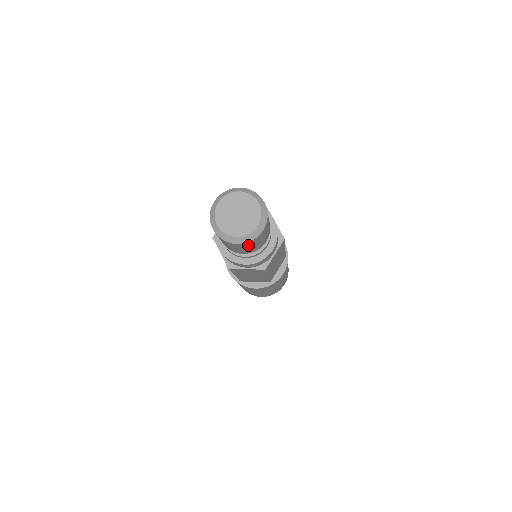
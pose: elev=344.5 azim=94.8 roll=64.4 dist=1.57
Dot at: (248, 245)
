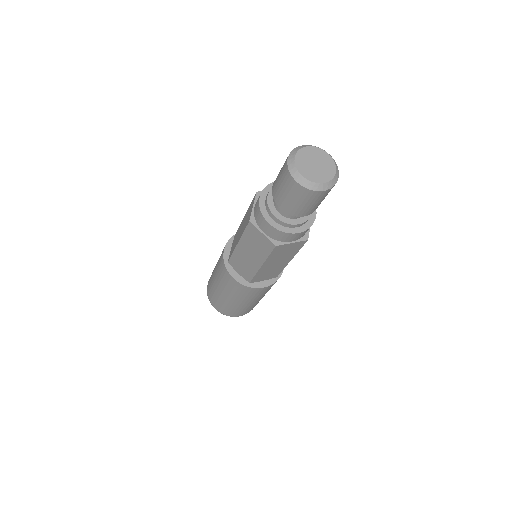
Dot at: (324, 195)
